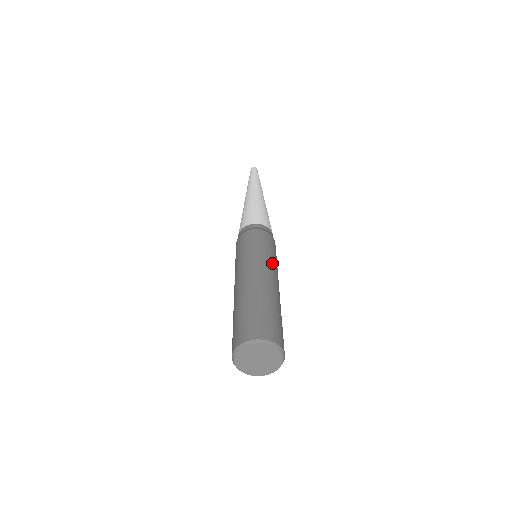
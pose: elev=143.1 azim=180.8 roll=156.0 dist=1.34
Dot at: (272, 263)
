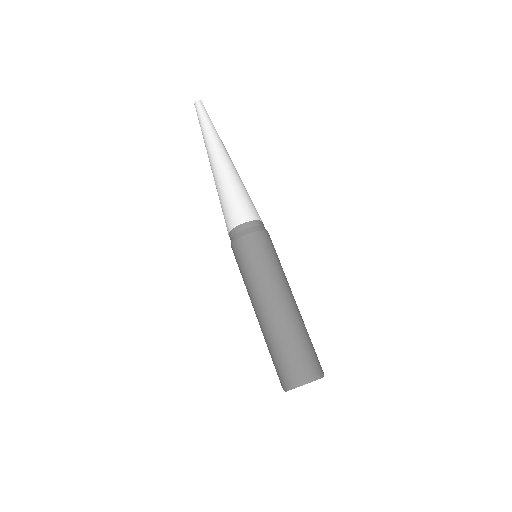
Dot at: (265, 278)
